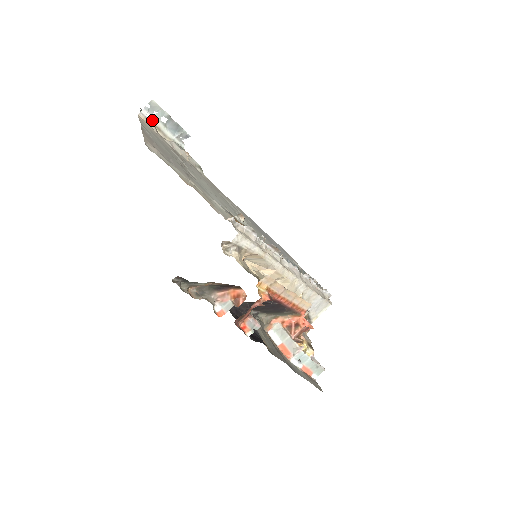
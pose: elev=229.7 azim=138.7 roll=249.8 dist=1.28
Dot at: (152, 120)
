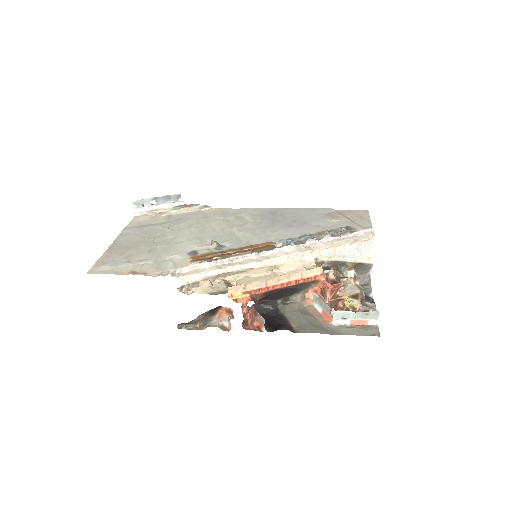
Dot at: (146, 210)
